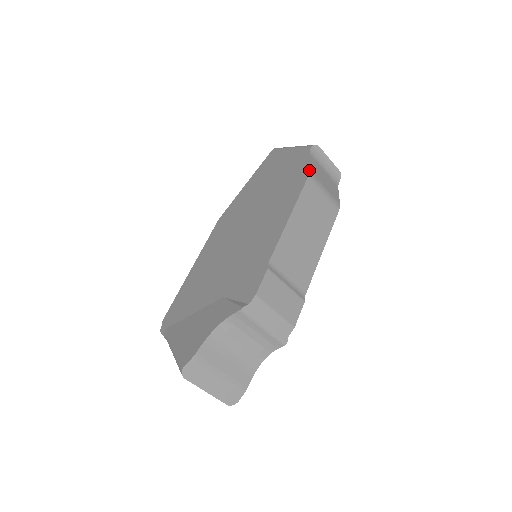
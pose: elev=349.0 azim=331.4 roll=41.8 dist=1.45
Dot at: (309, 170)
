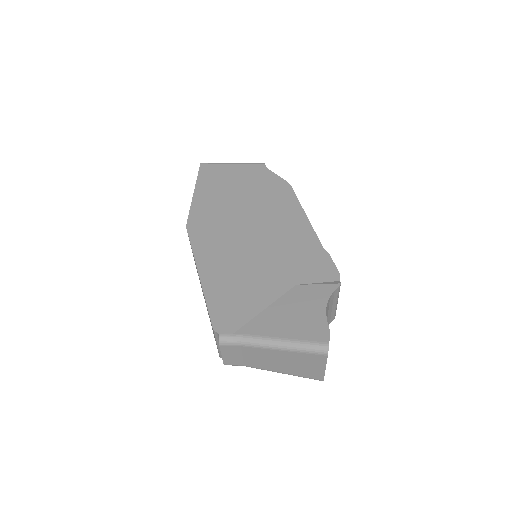
Dot at: occluded
